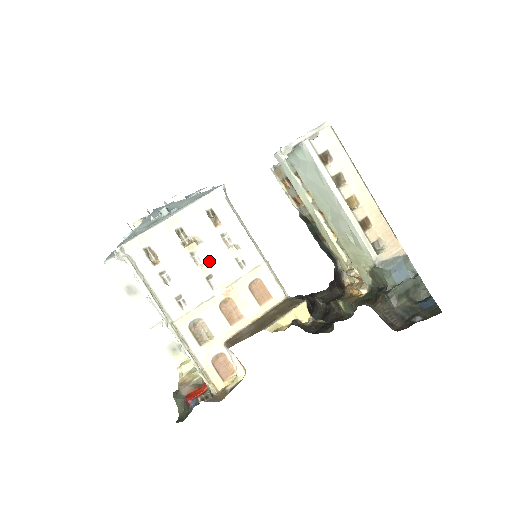
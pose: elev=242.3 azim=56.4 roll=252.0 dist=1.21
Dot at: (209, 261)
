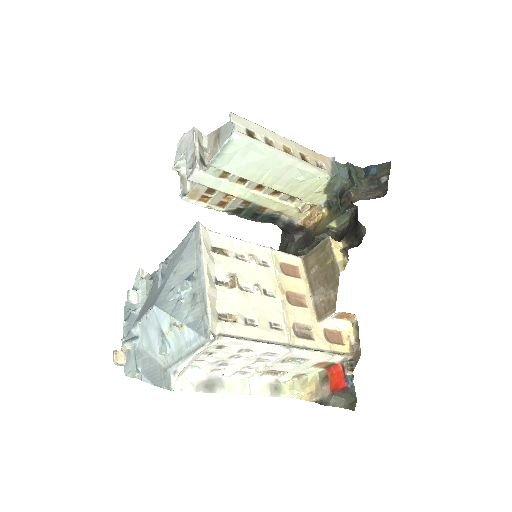
Dot at: (253, 282)
